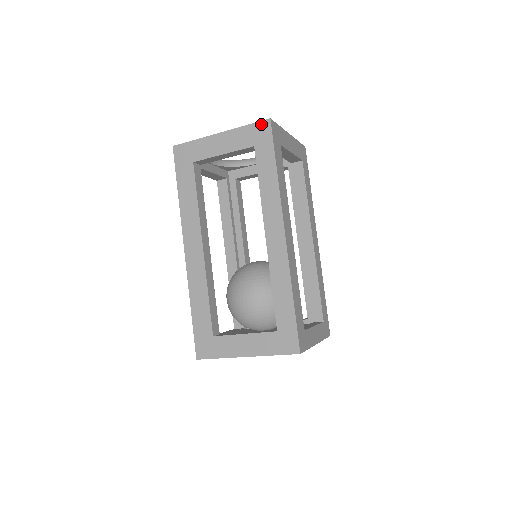
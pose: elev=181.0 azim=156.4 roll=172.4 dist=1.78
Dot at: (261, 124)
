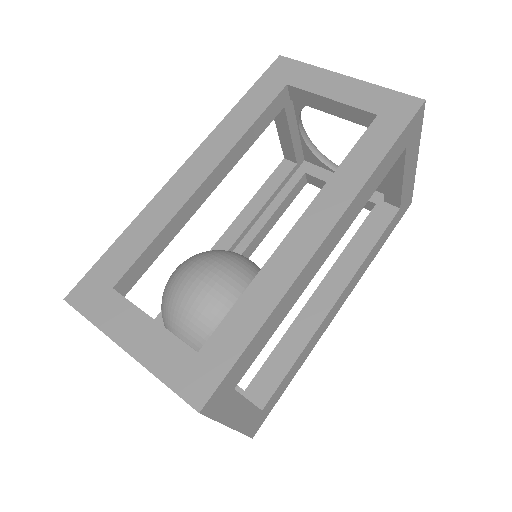
Dot at: (408, 98)
